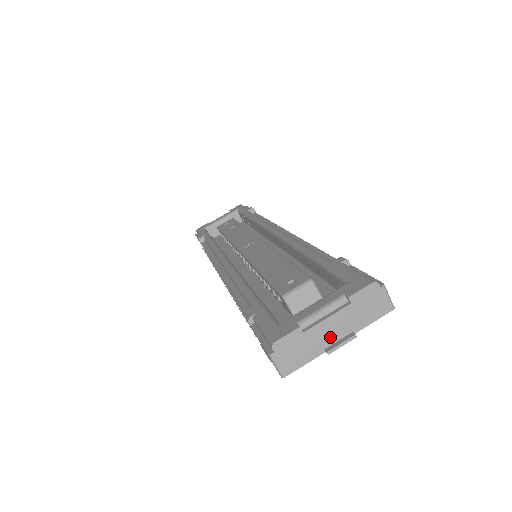
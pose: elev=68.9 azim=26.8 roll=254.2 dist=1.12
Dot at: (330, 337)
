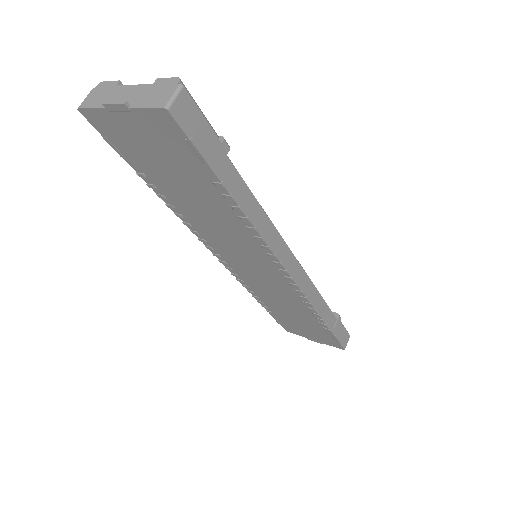
Dot at: (120, 100)
